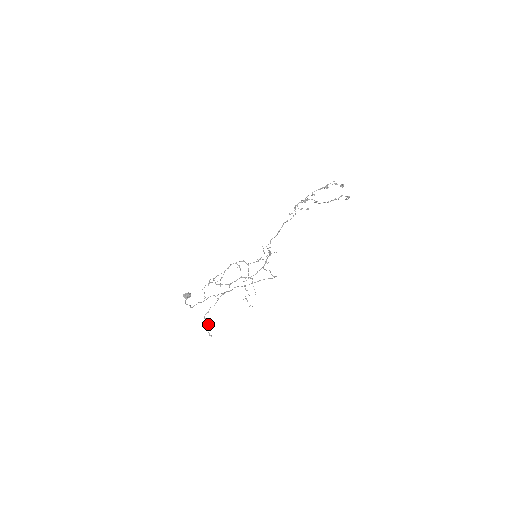
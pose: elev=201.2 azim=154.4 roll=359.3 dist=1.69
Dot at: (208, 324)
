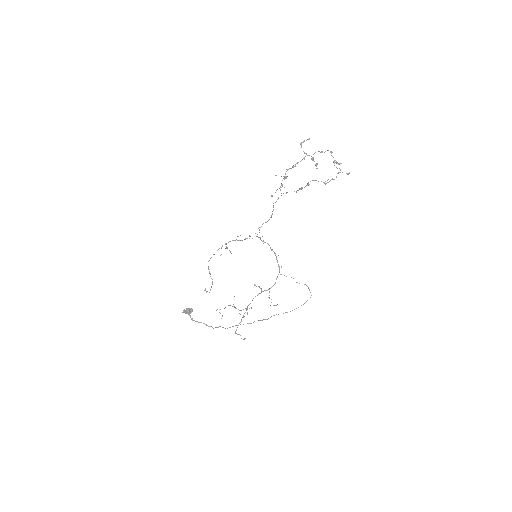
Dot at: (240, 335)
